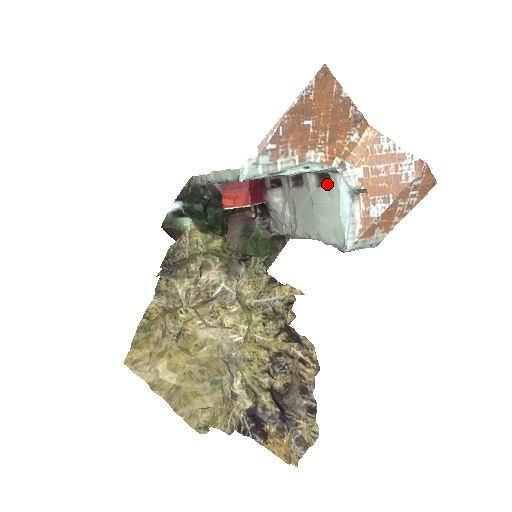
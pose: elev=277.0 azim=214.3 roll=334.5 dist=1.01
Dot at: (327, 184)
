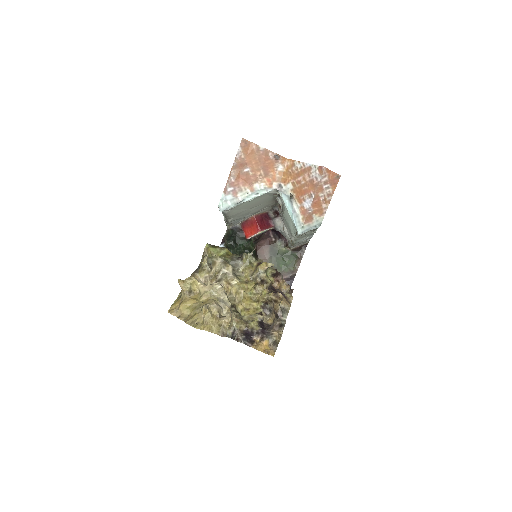
Dot at: occluded
